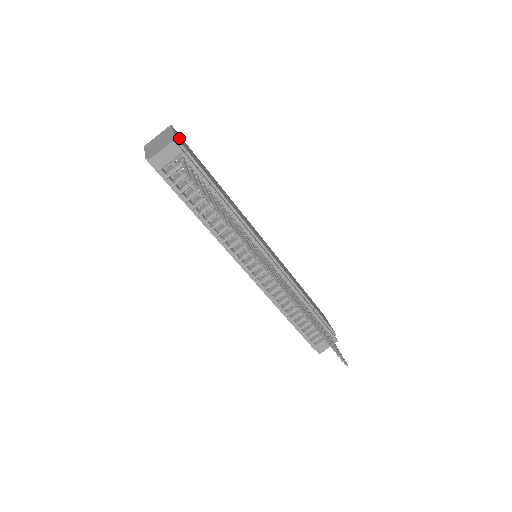
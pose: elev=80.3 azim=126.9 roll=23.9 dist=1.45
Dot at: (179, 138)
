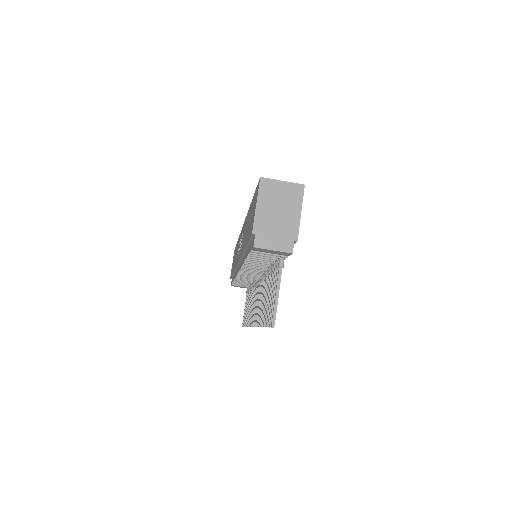
Dot at: occluded
